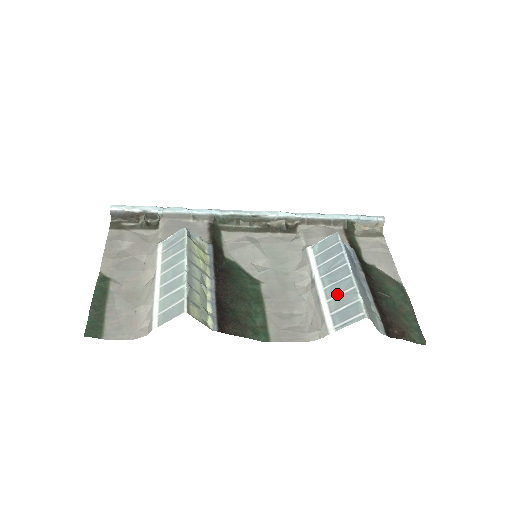
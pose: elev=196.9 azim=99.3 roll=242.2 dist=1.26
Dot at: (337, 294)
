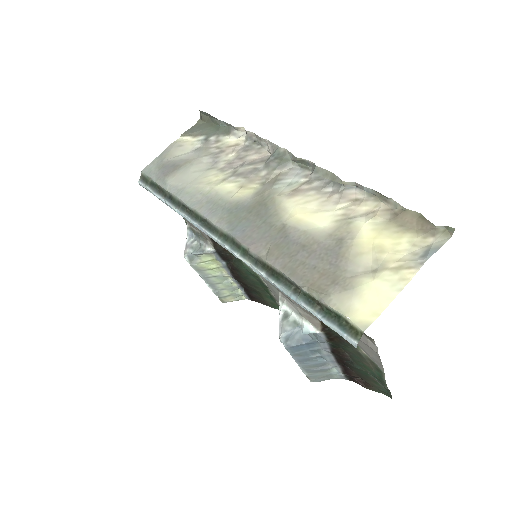
Dot at: occluded
